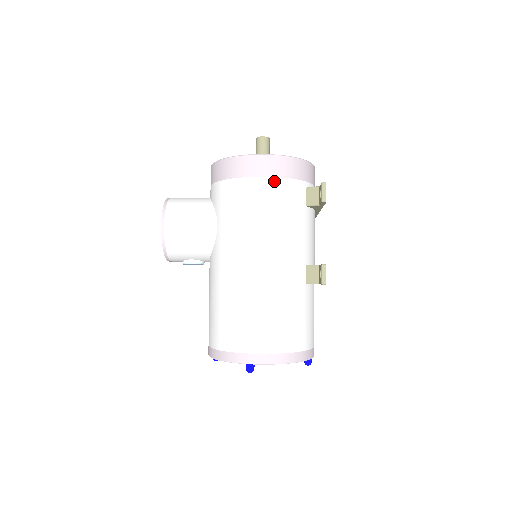
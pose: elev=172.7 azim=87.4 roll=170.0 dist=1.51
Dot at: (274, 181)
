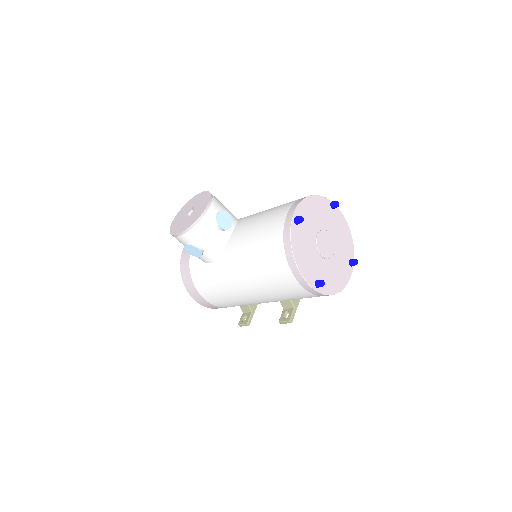
Dot at: occluded
